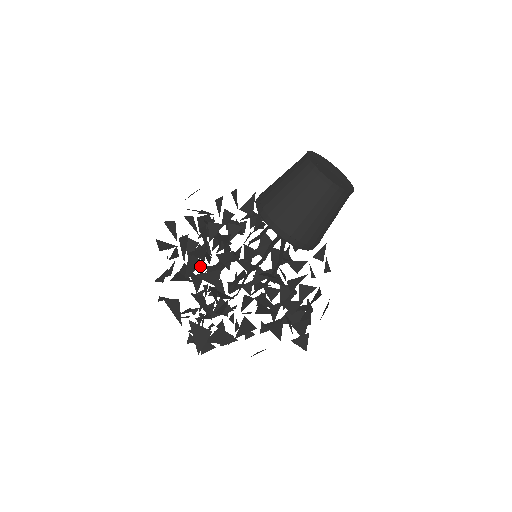
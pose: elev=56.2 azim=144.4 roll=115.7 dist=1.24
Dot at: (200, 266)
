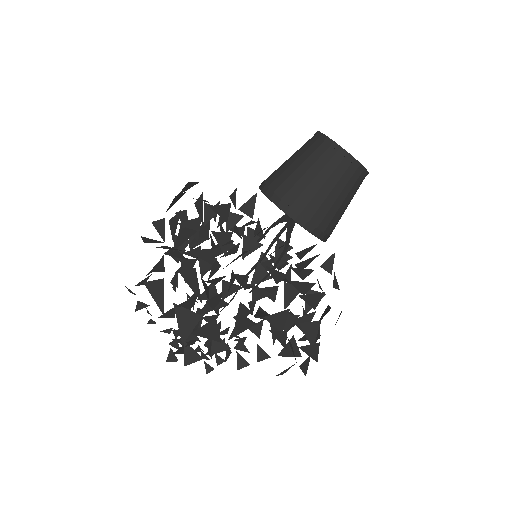
Dot at: occluded
